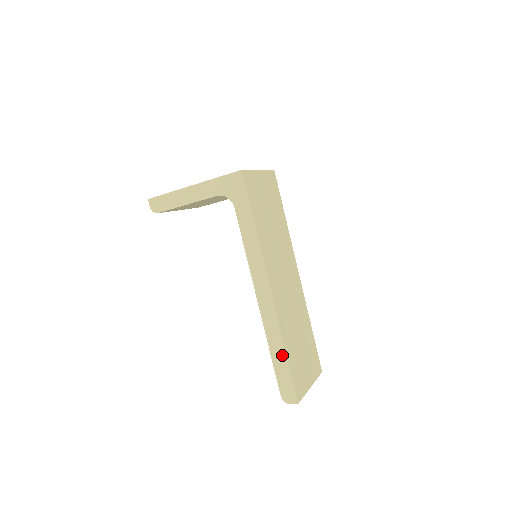
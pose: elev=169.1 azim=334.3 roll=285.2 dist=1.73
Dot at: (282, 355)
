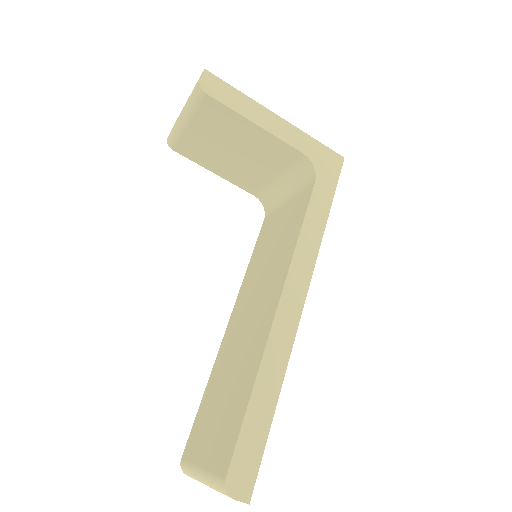
Dot at: (270, 404)
